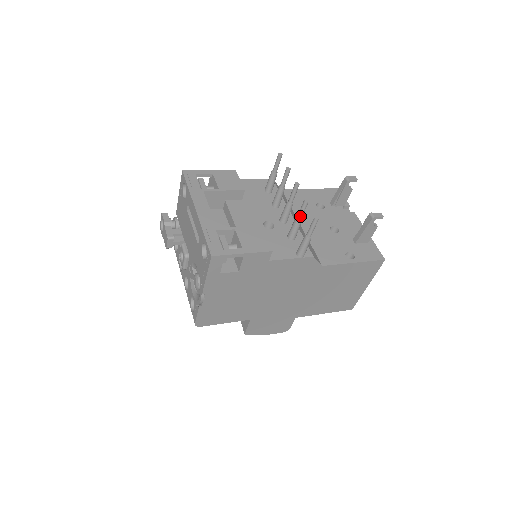
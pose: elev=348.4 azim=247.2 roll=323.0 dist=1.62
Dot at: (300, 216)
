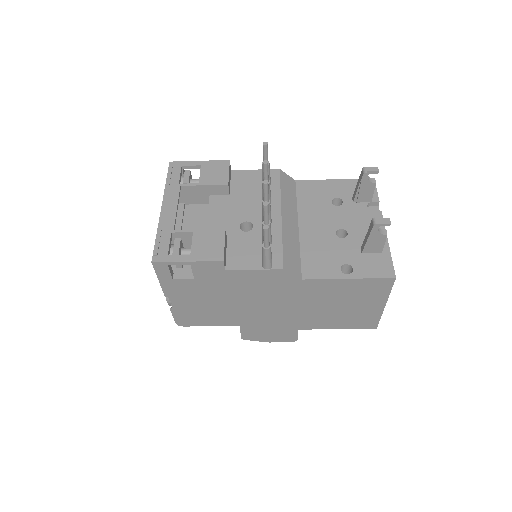
Dot at: (265, 221)
